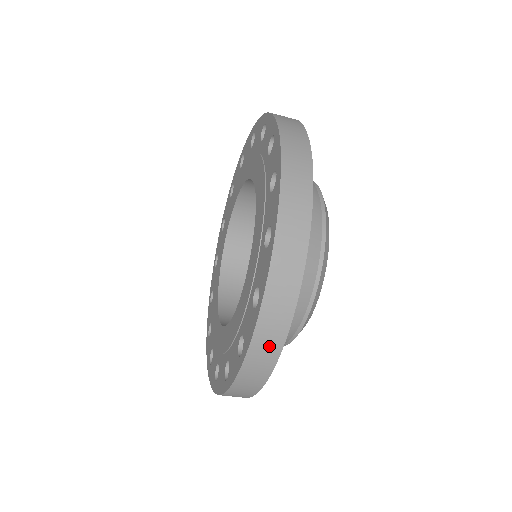
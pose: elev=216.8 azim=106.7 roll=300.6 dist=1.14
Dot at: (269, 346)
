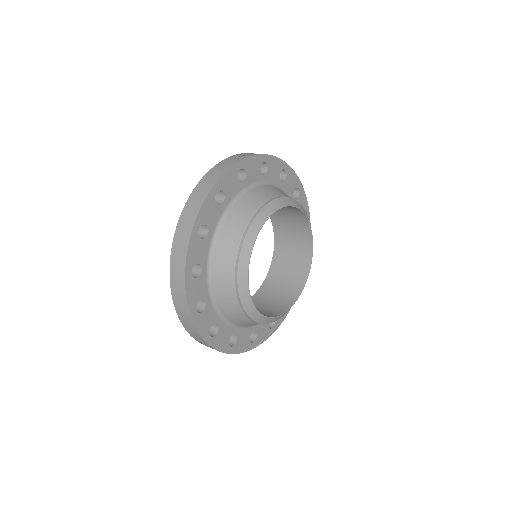
Dot at: occluded
